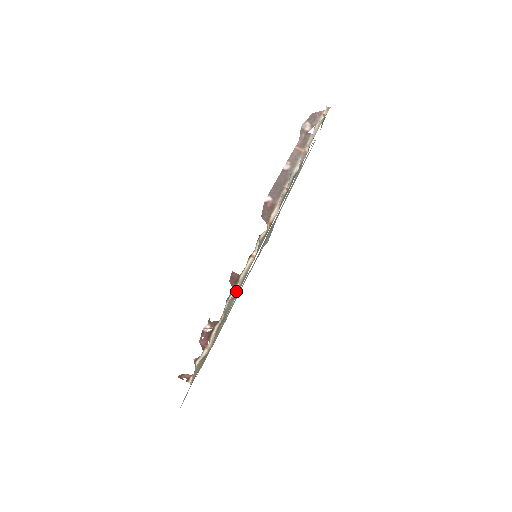
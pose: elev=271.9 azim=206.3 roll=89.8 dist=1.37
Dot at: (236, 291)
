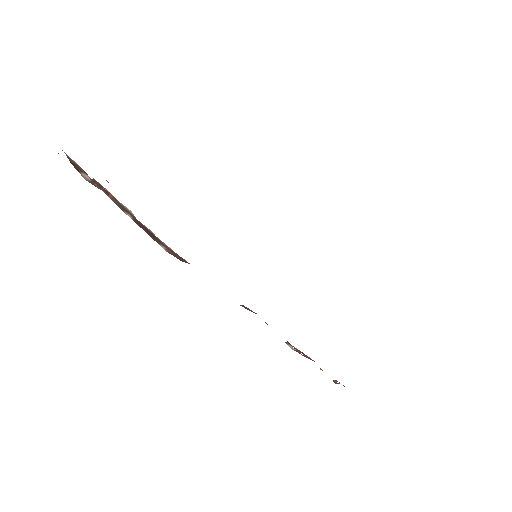
Dot at: occluded
